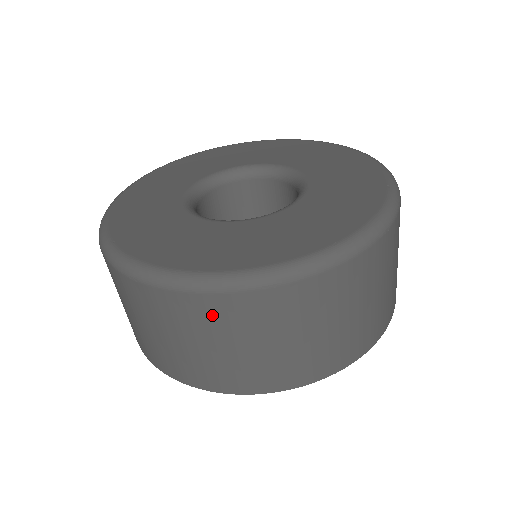
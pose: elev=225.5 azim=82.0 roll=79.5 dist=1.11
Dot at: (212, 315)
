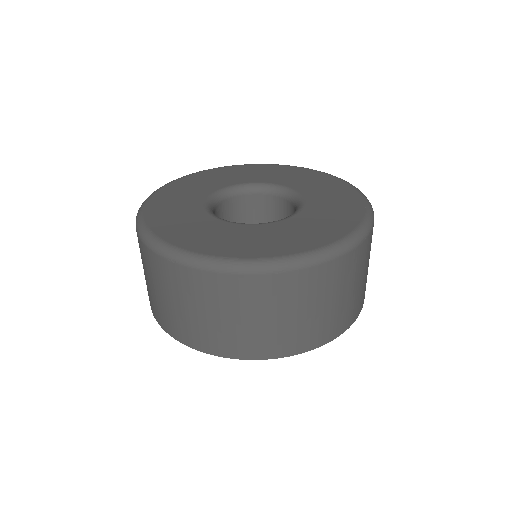
Dot at: (232, 292)
